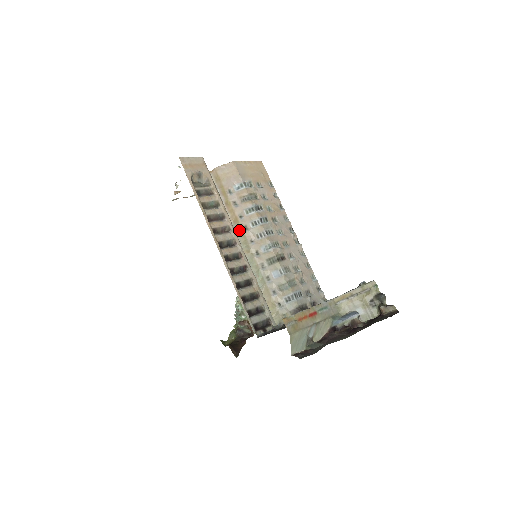
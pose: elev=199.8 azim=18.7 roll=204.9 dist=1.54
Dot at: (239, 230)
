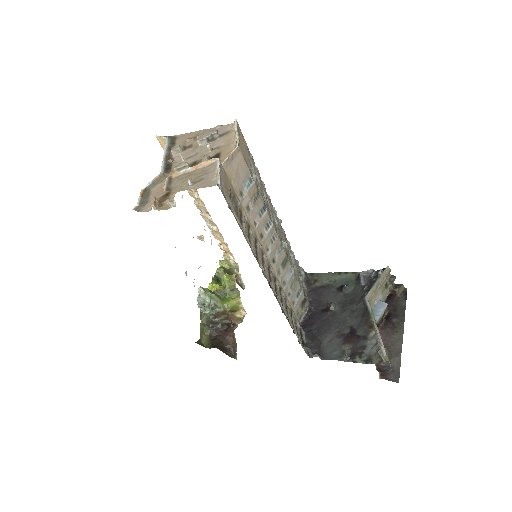
Dot at: occluded
